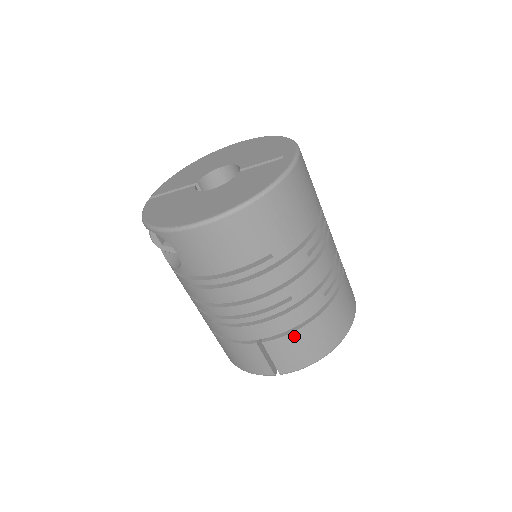
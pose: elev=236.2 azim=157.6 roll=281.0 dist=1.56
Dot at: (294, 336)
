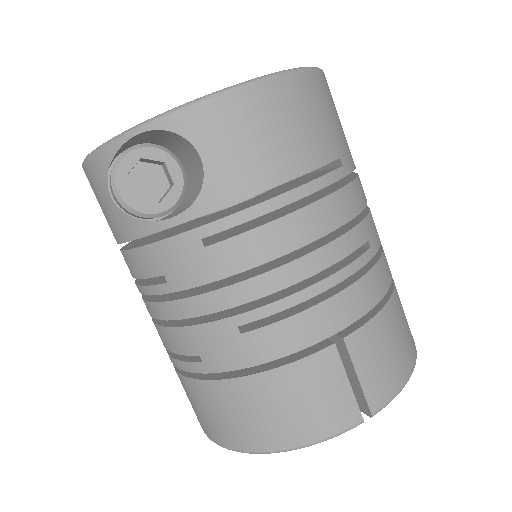
Dot at: (382, 319)
